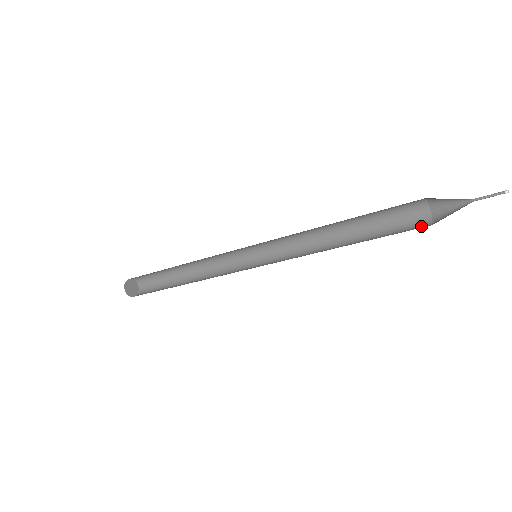
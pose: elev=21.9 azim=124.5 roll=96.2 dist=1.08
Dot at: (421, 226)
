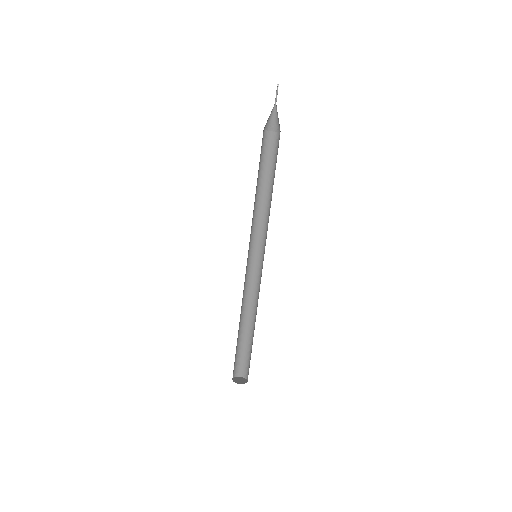
Dot at: occluded
